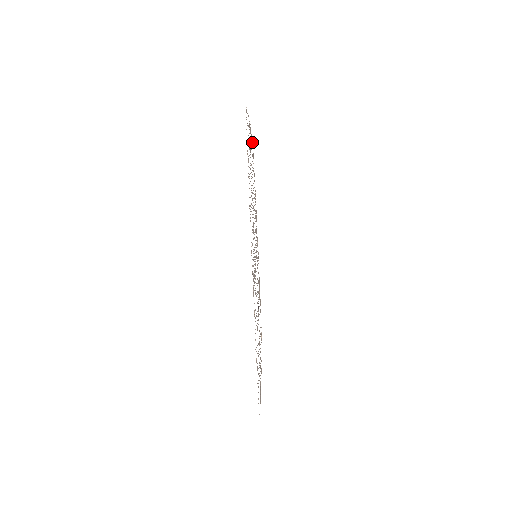
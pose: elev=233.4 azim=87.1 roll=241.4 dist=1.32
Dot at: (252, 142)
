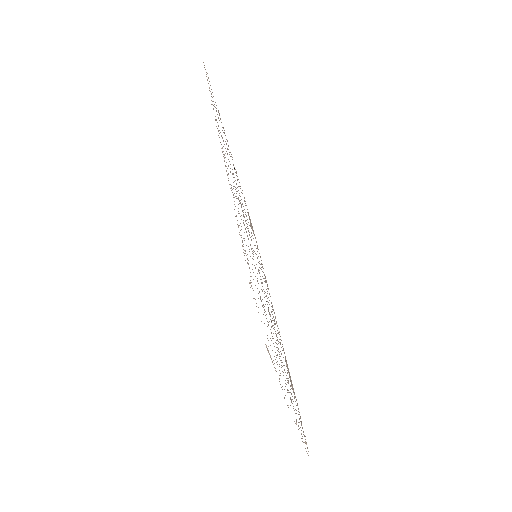
Dot at: (249, 217)
